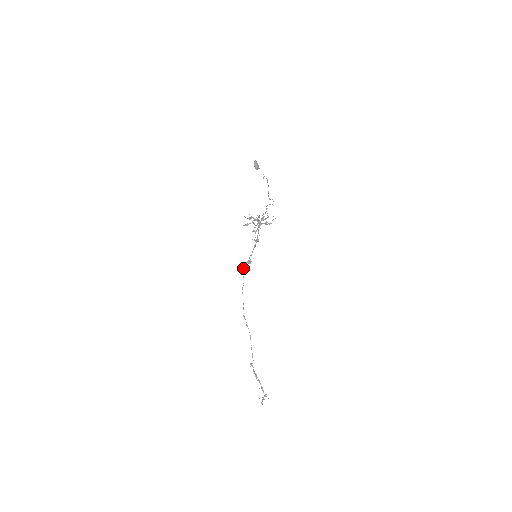
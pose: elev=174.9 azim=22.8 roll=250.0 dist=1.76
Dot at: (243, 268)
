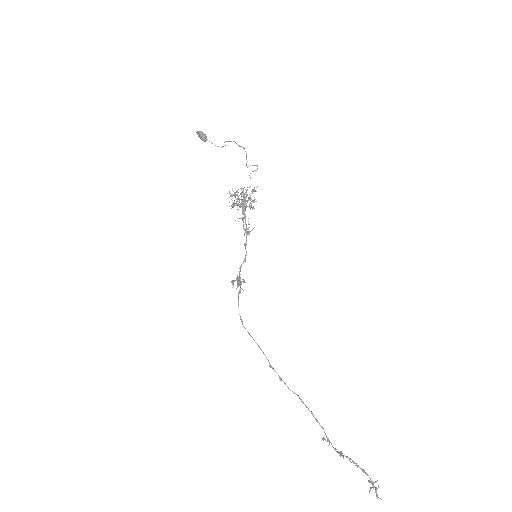
Dot at: occluded
